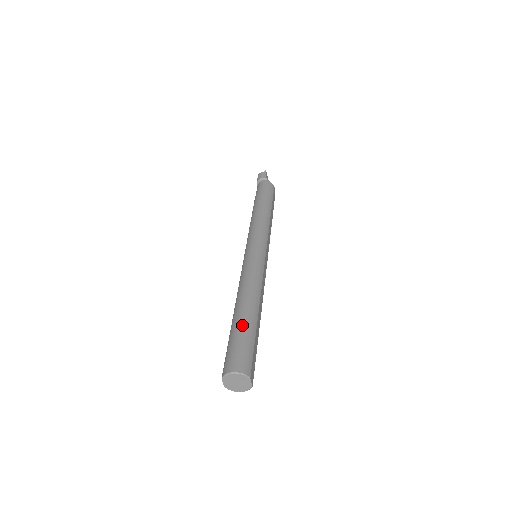
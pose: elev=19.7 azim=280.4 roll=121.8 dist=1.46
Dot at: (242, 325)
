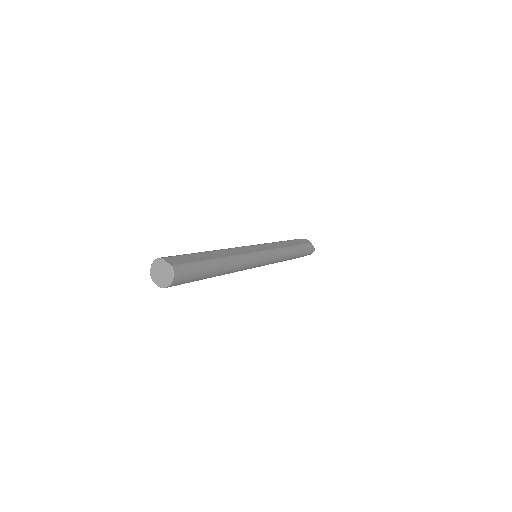
Dot at: occluded
